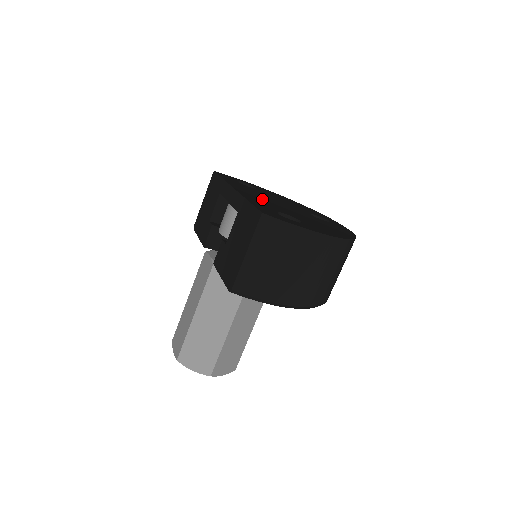
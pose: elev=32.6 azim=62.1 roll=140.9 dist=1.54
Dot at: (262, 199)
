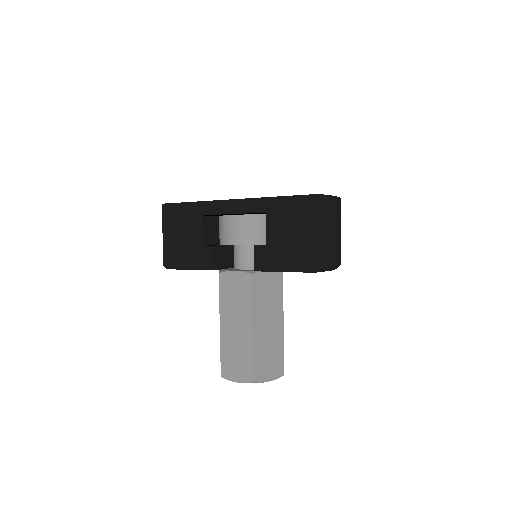
Dot at: occluded
